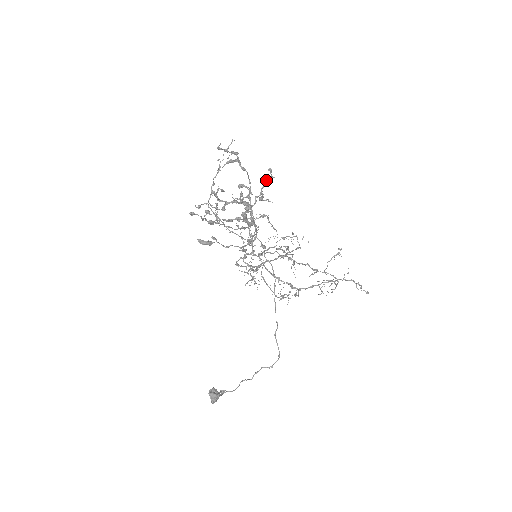
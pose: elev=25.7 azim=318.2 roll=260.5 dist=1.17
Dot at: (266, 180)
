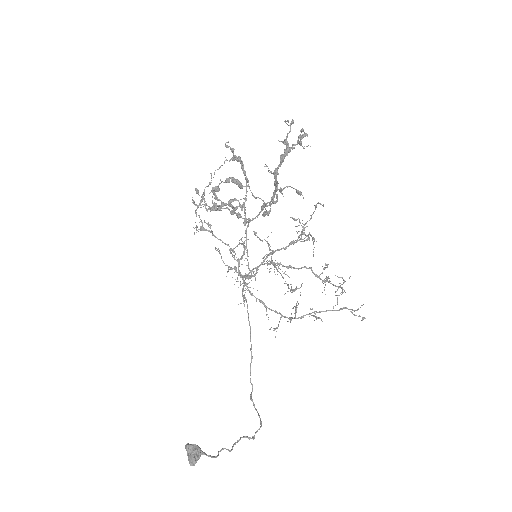
Dot at: (300, 136)
